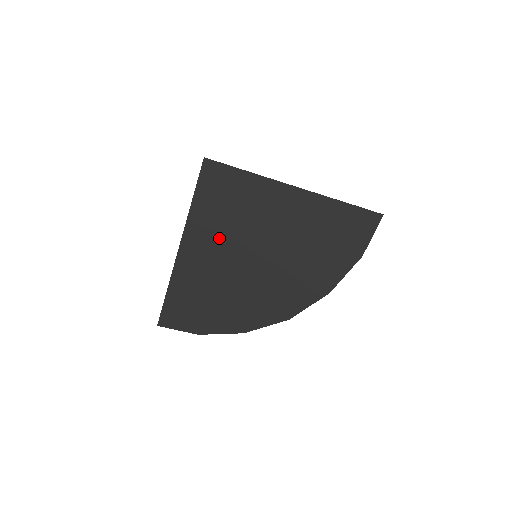
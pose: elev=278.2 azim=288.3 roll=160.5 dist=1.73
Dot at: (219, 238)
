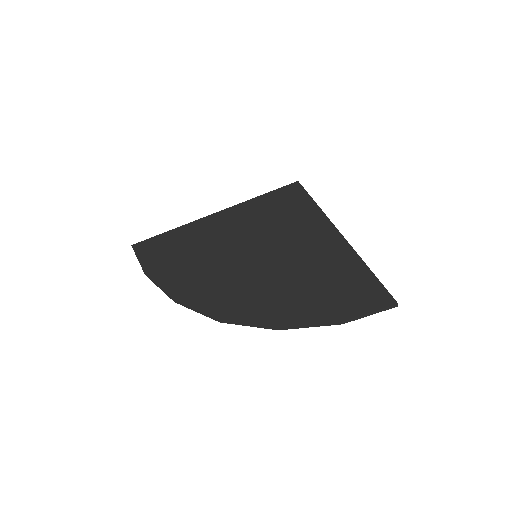
Dot at: (247, 226)
